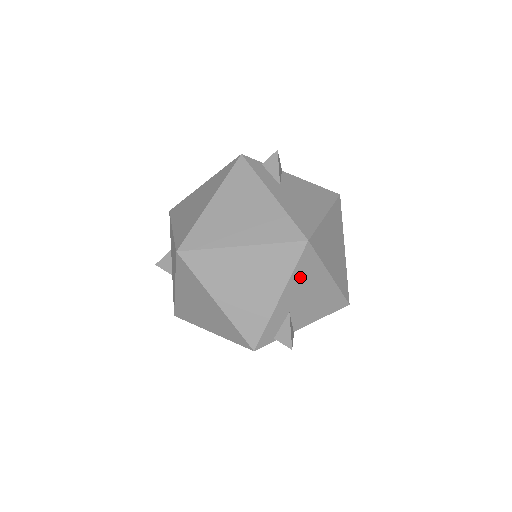
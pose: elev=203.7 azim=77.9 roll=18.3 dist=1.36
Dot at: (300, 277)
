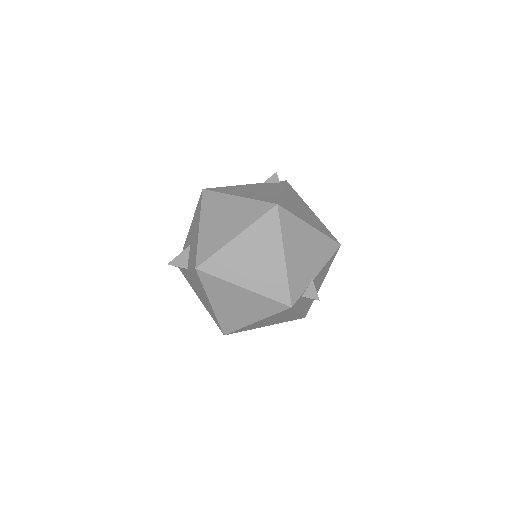
Dot at: occluded
